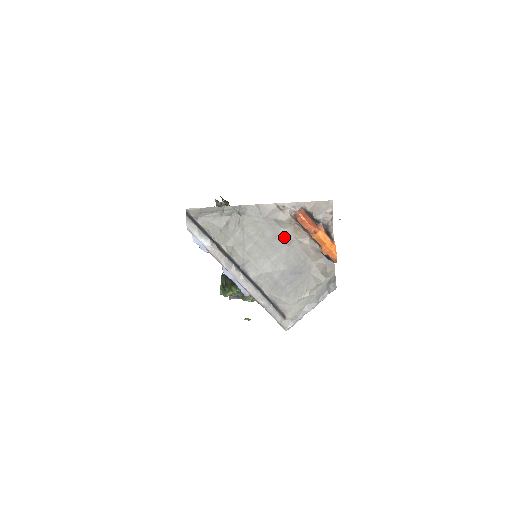
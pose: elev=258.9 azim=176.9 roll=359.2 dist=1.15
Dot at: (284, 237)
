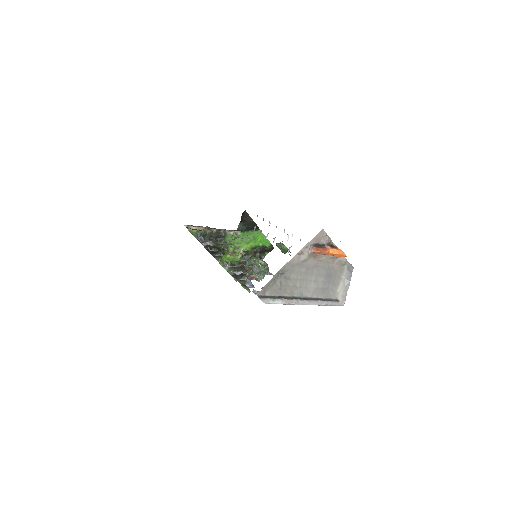
Dot at: (312, 265)
